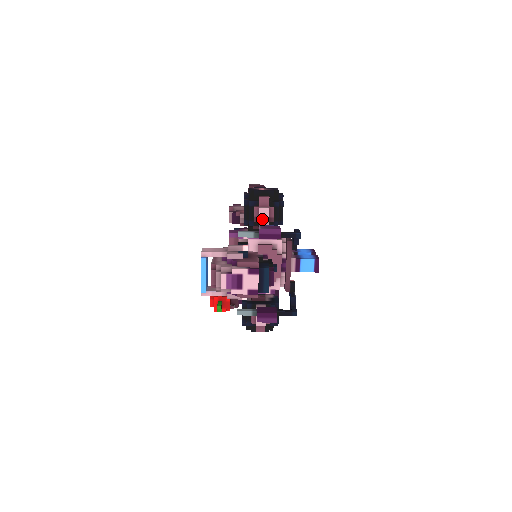
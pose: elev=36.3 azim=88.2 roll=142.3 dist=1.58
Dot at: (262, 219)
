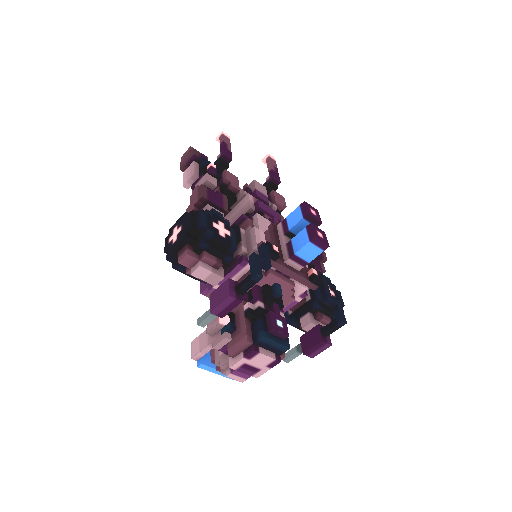
Dot at: (207, 278)
